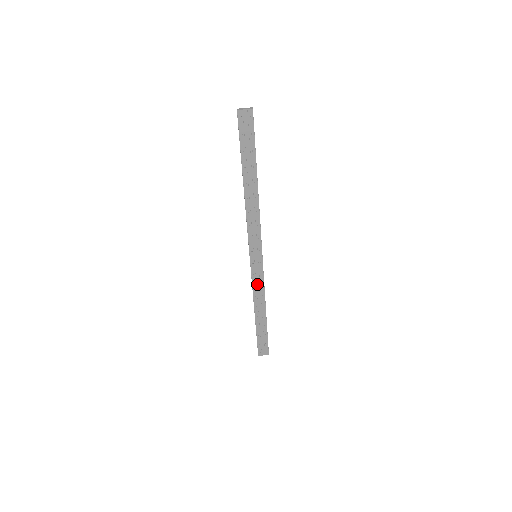
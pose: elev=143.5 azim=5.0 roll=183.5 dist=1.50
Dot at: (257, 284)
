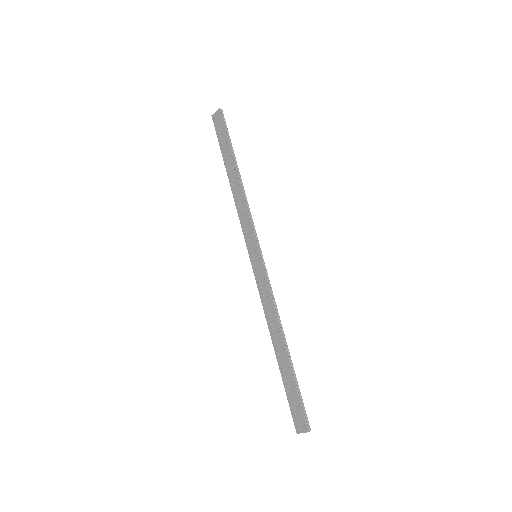
Dot at: (265, 296)
